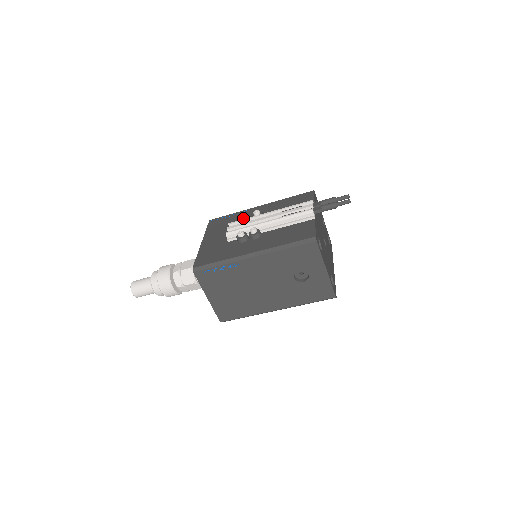
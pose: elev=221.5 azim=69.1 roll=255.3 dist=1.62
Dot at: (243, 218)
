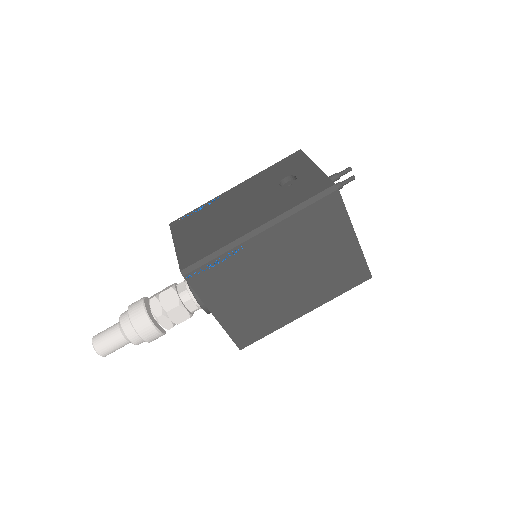
Dot at: occluded
